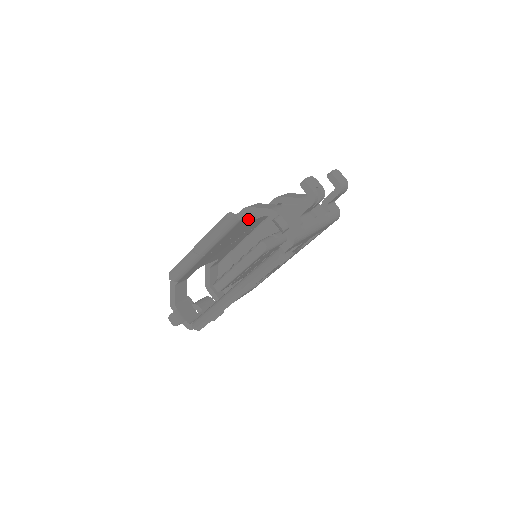
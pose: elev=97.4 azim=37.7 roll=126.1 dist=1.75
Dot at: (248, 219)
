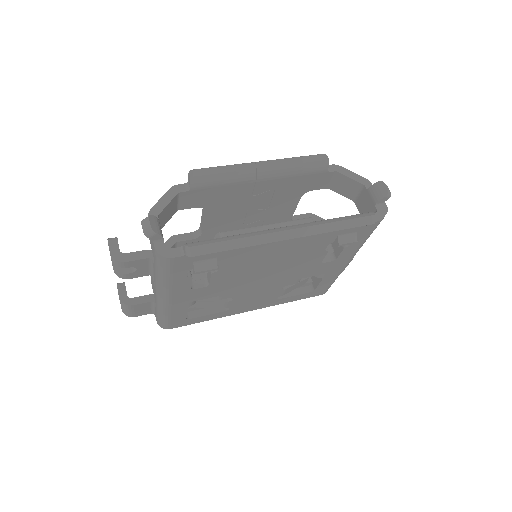
Dot at: (312, 189)
